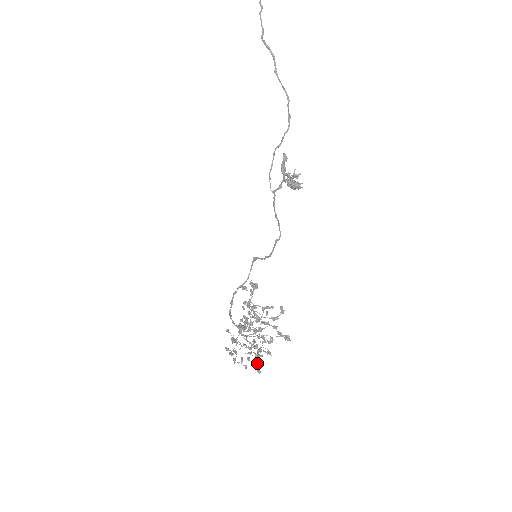
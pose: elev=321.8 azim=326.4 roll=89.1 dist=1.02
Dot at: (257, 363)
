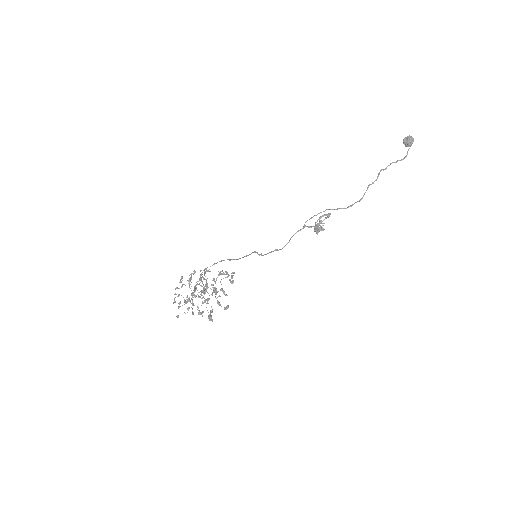
Dot at: (178, 316)
